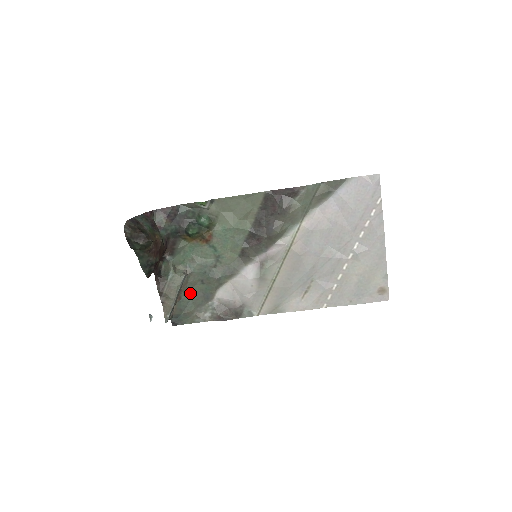
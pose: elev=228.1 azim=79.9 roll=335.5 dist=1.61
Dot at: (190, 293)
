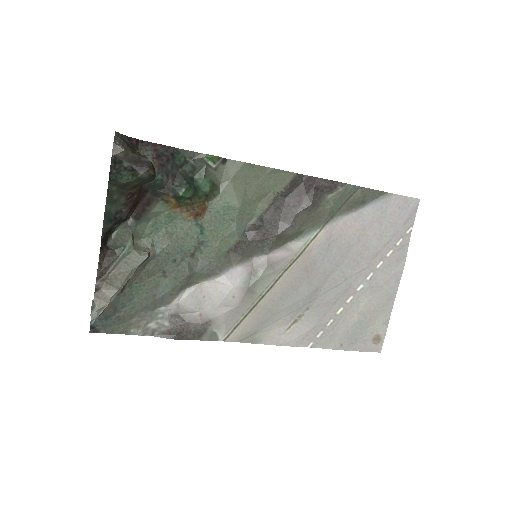
Dot at: (139, 286)
